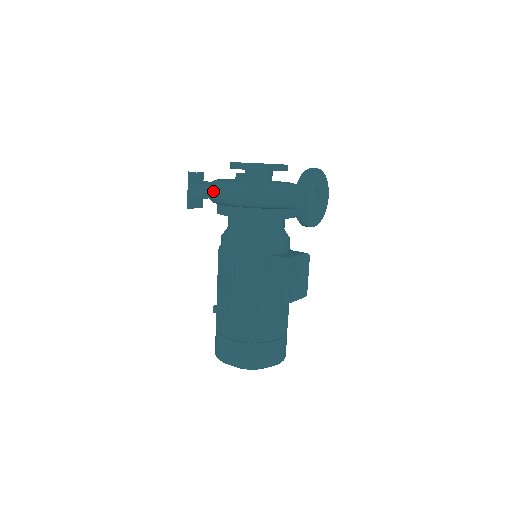
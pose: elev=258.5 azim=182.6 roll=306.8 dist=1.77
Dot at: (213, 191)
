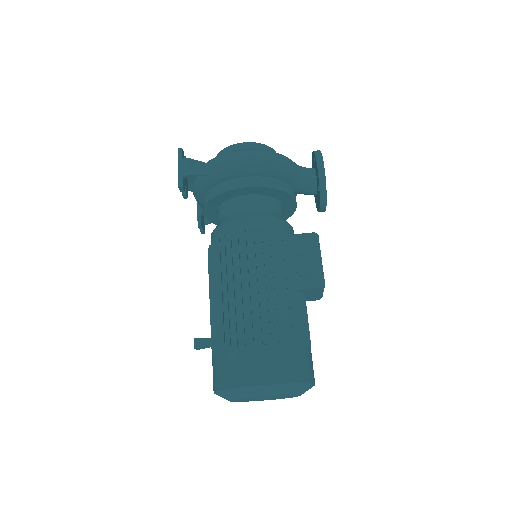
Dot at: (223, 158)
